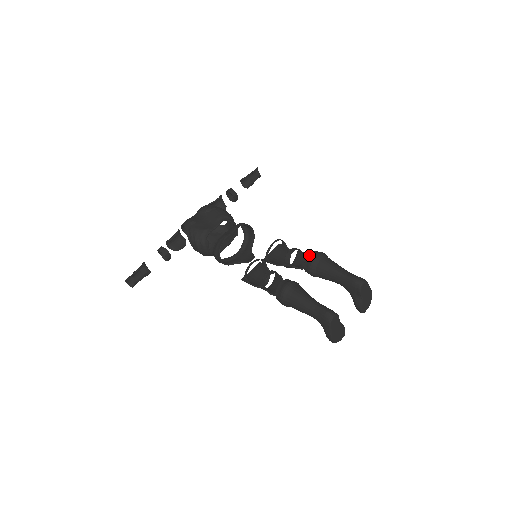
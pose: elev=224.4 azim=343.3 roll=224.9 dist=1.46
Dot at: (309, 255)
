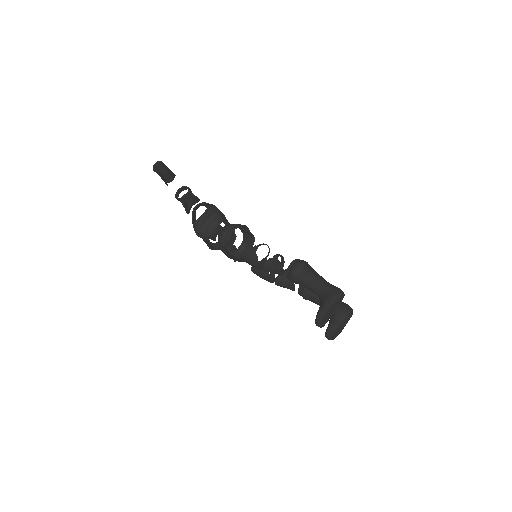
Dot at: occluded
